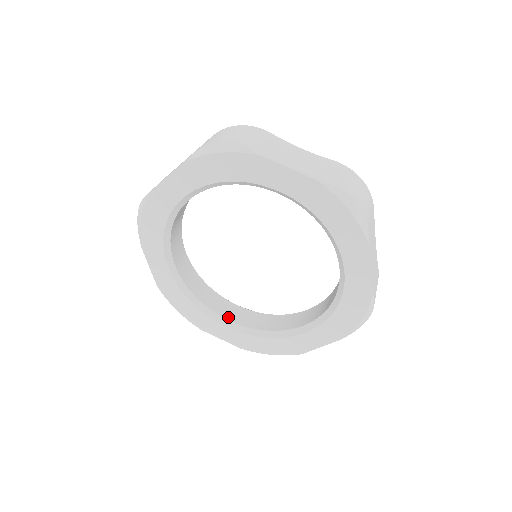
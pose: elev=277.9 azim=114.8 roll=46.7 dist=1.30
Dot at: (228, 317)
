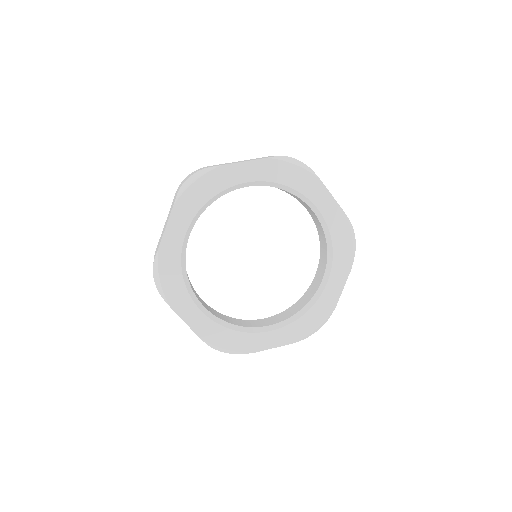
Dot at: (266, 325)
